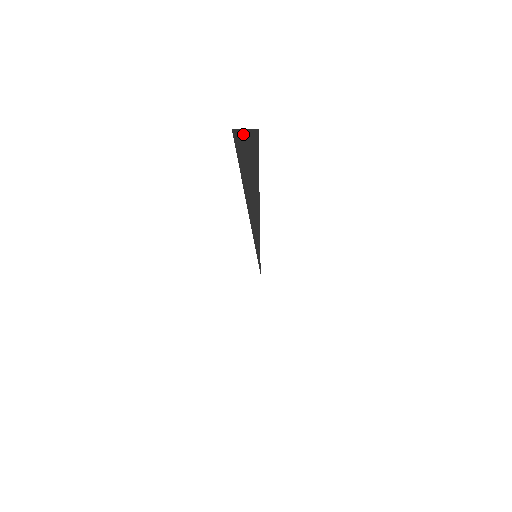
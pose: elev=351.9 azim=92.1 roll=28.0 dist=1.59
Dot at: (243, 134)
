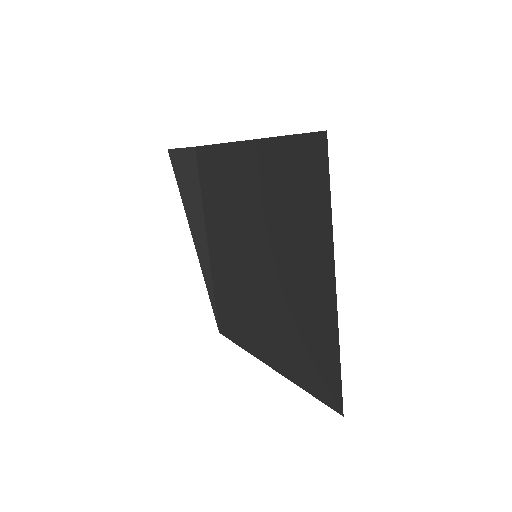
Dot at: (180, 154)
